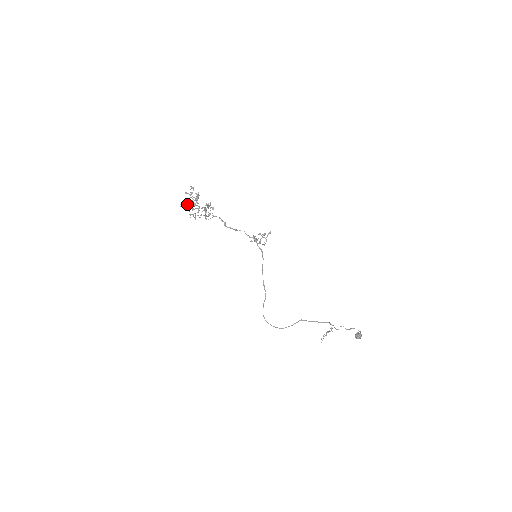
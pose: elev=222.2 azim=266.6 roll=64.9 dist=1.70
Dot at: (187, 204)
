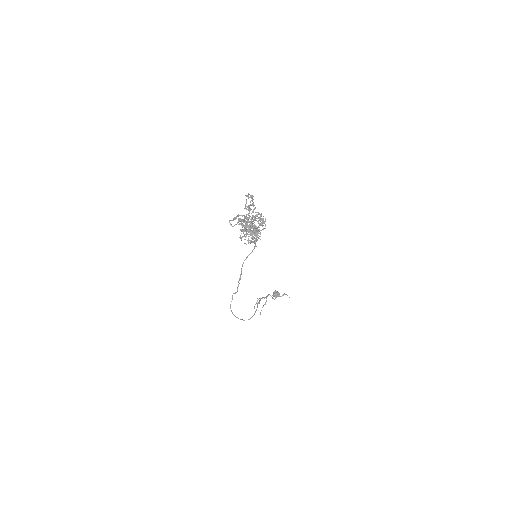
Dot at: (256, 231)
